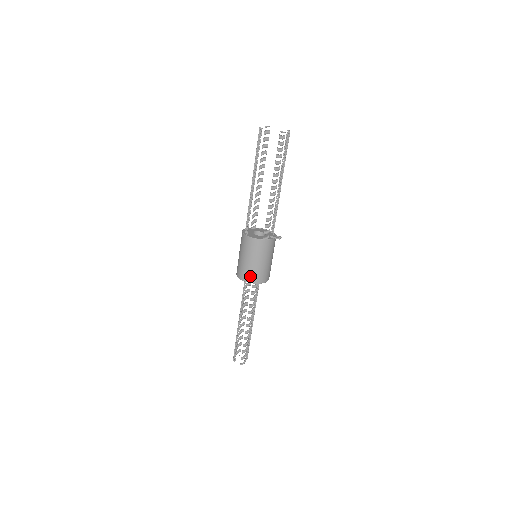
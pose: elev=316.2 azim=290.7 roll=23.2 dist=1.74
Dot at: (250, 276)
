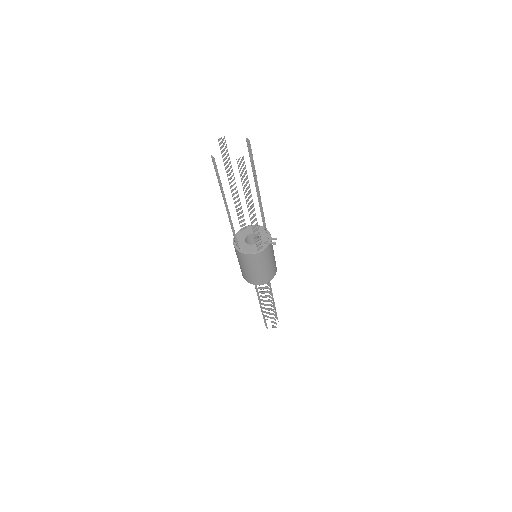
Dot at: (256, 280)
